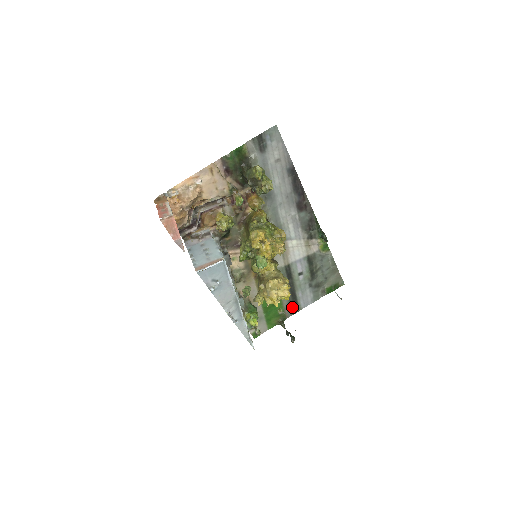
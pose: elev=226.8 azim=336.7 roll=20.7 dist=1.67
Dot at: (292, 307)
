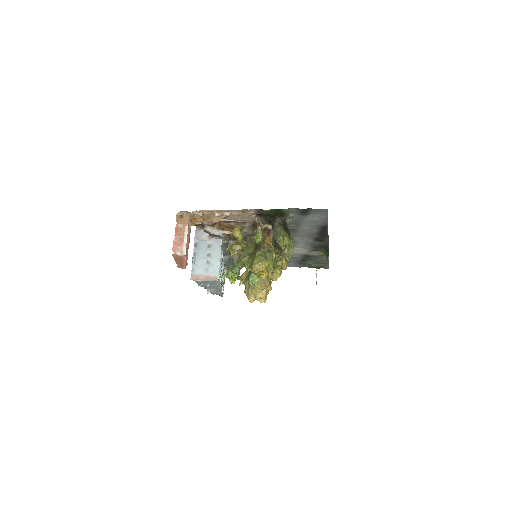
Dot at: occluded
